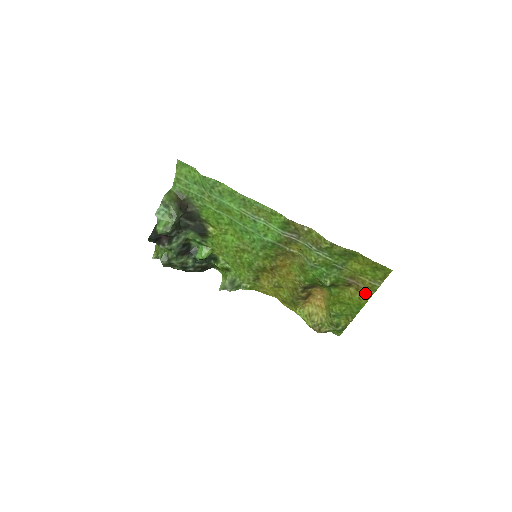
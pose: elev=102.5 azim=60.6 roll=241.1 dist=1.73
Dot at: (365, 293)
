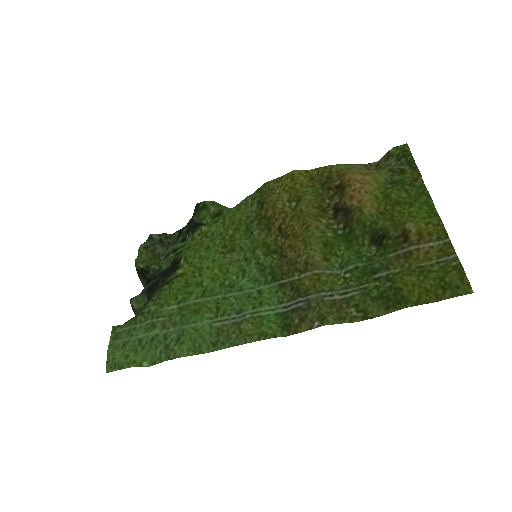
Dot at: (434, 235)
